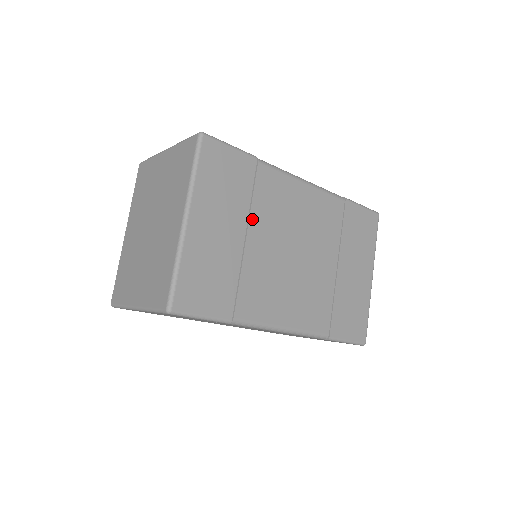
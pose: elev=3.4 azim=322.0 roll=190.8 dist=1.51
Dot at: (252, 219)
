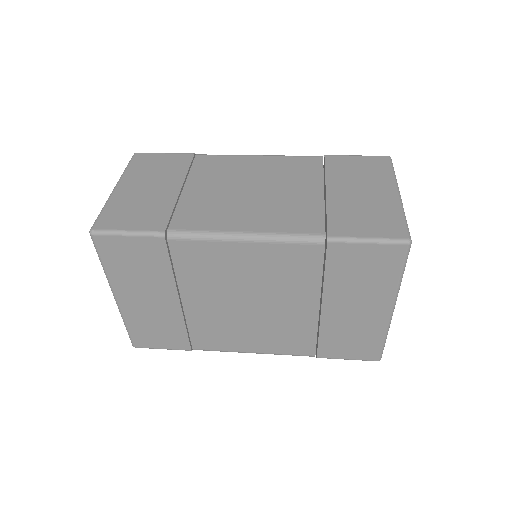
Dot at: (182, 287)
